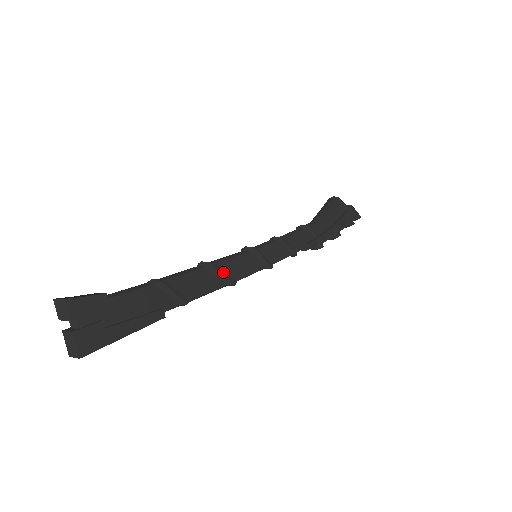
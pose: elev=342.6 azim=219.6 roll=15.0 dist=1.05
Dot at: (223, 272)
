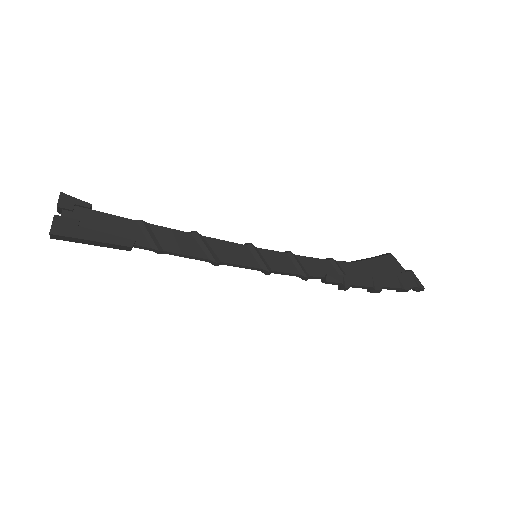
Dot at: (208, 246)
